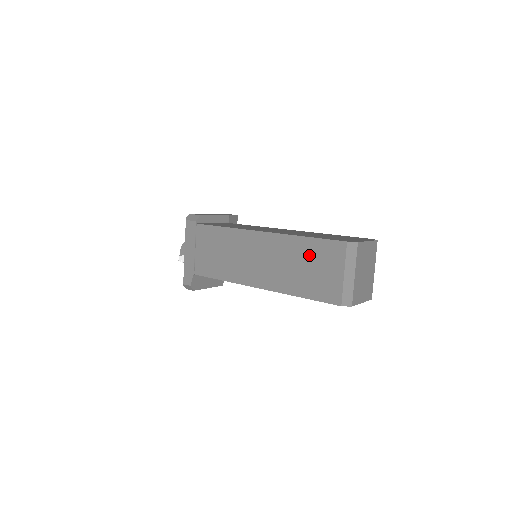
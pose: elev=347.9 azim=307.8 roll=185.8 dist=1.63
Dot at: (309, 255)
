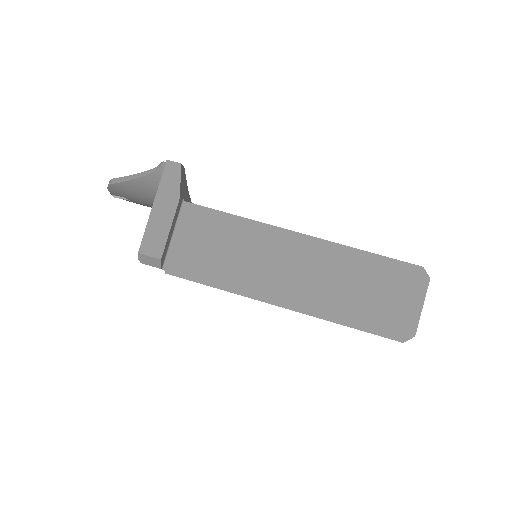
Dot at: occluded
